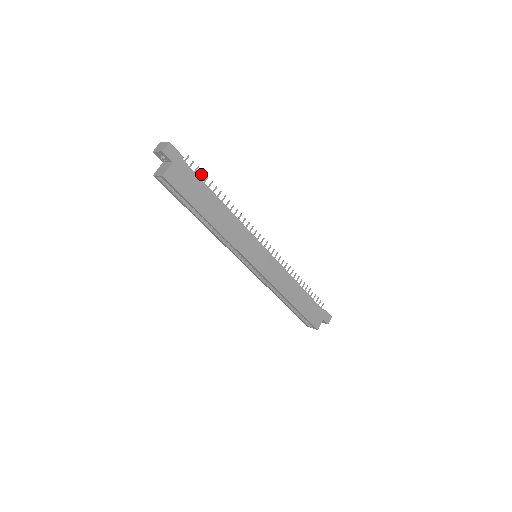
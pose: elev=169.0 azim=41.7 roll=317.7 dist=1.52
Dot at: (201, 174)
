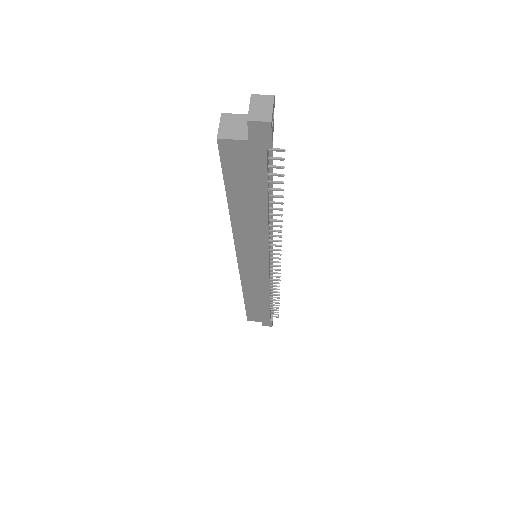
Dot at: (277, 175)
